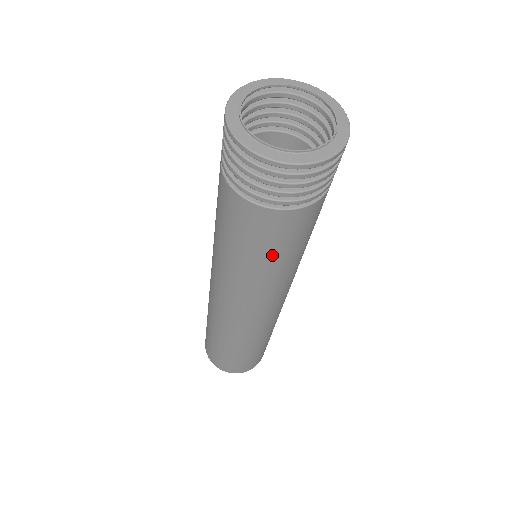
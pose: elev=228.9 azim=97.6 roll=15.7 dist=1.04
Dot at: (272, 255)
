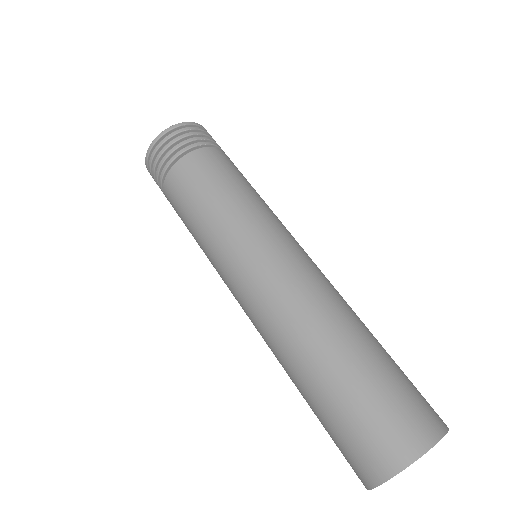
Dot at: (205, 199)
